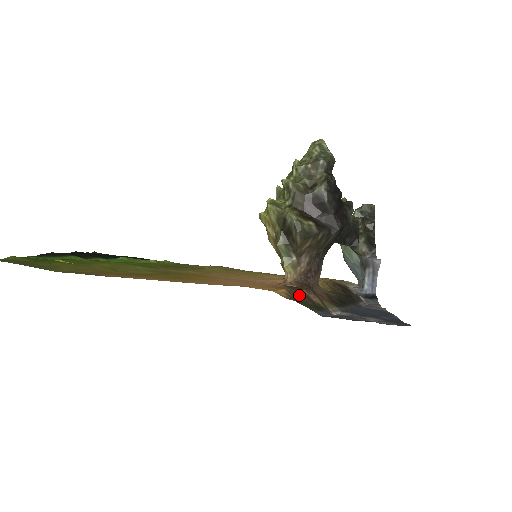
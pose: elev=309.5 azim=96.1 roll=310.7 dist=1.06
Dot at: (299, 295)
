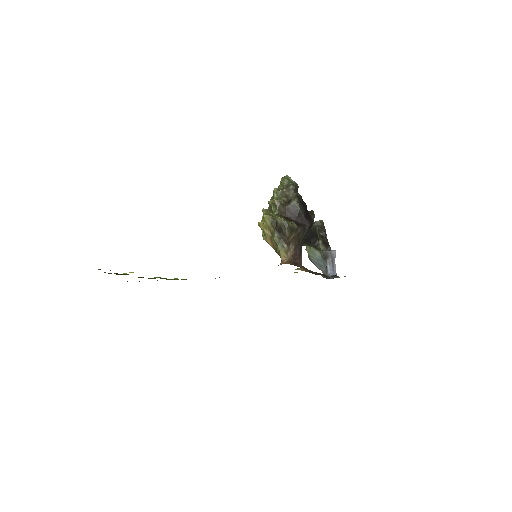
Dot at: (294, 265)
